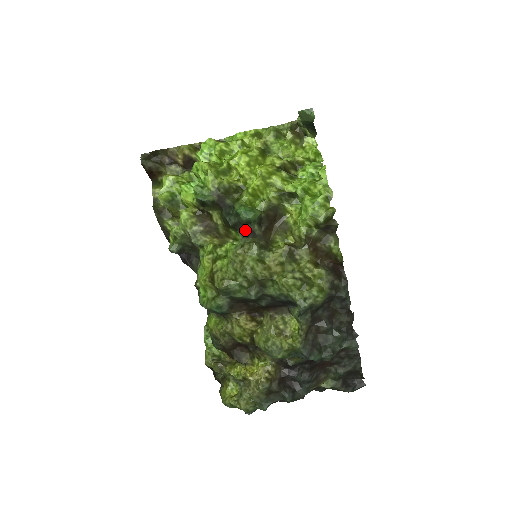
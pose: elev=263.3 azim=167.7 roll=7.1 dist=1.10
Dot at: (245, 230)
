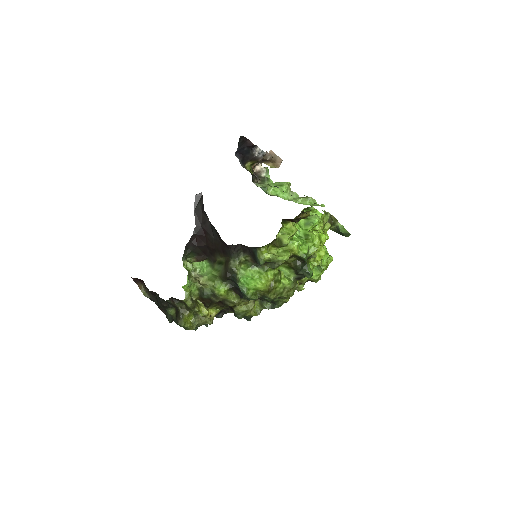
Dot at: (300, 277)
